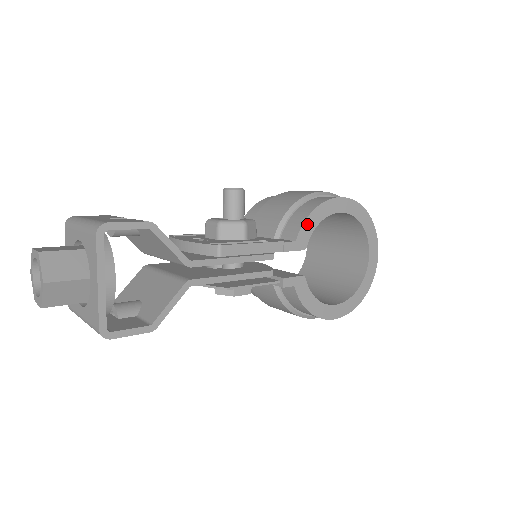
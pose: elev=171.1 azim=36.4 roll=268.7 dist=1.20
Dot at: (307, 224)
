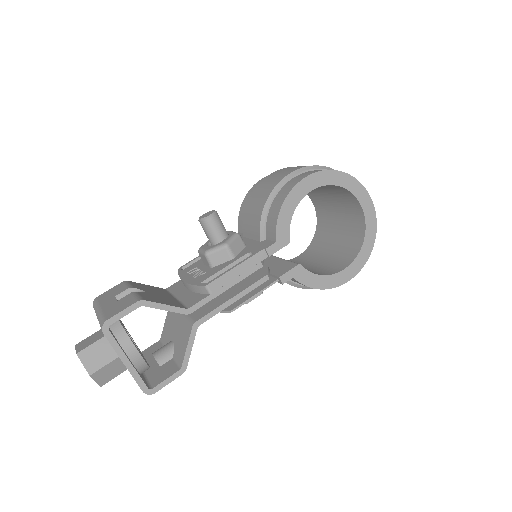
Dot at: (281, 221)
